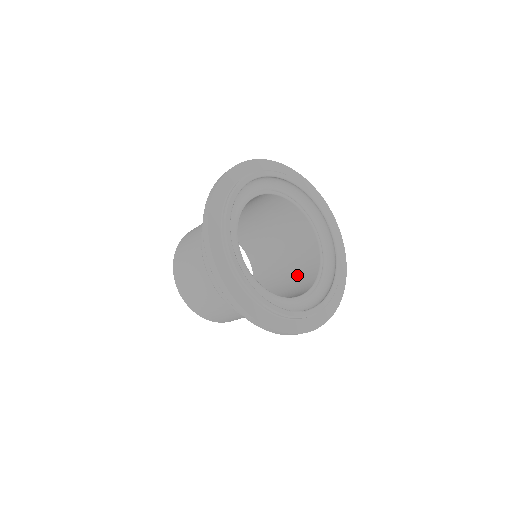
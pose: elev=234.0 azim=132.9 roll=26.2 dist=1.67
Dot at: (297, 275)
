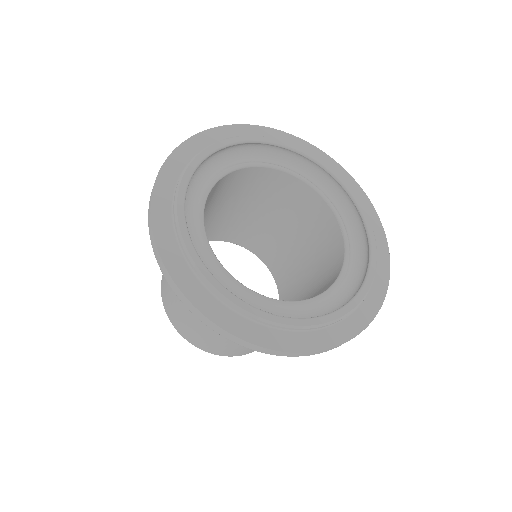
Dot at: (315, 293)
